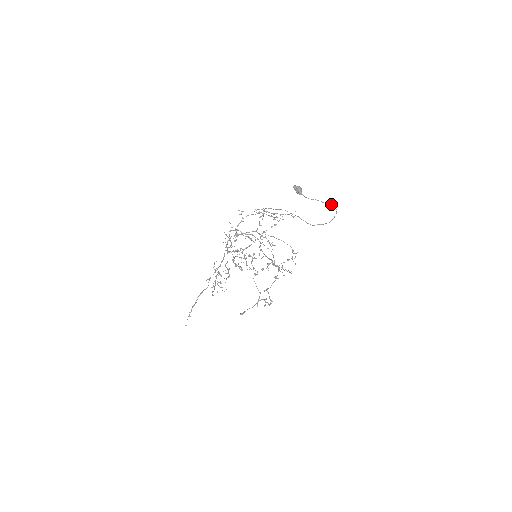
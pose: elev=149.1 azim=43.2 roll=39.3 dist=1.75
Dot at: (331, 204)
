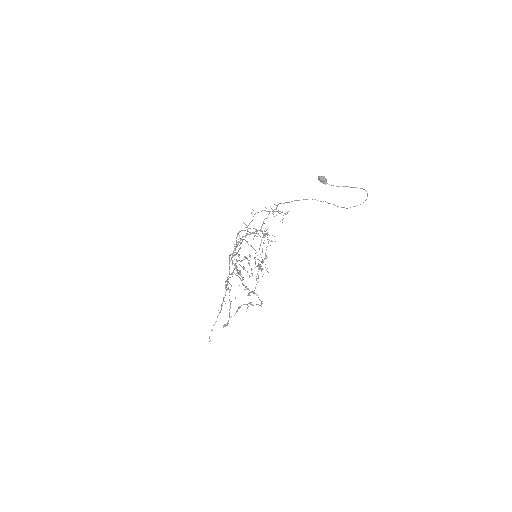
Dot at: (361, 188)
